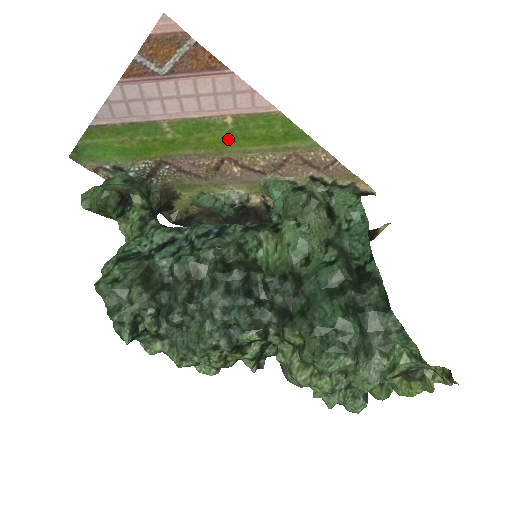
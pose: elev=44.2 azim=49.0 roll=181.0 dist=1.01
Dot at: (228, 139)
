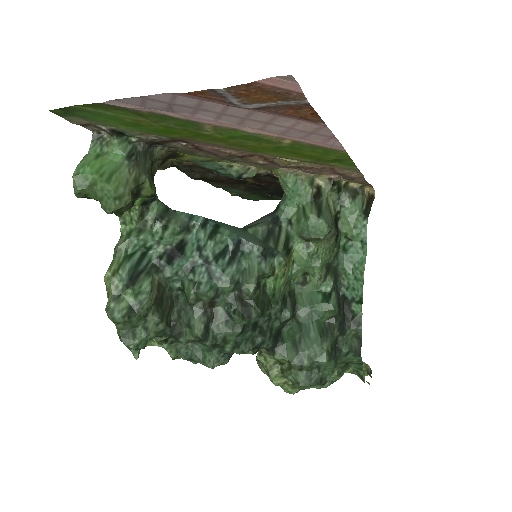
Dot at: (273, 148)
